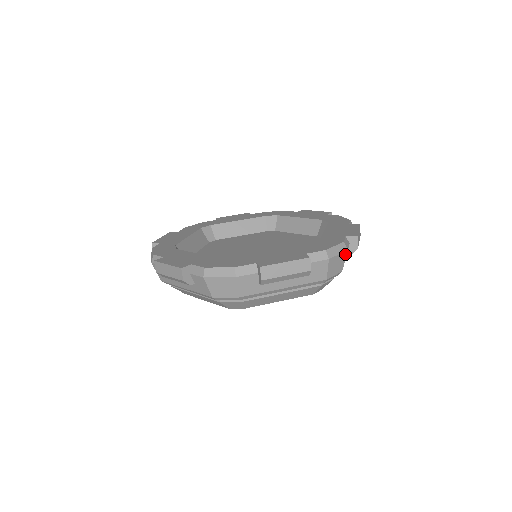
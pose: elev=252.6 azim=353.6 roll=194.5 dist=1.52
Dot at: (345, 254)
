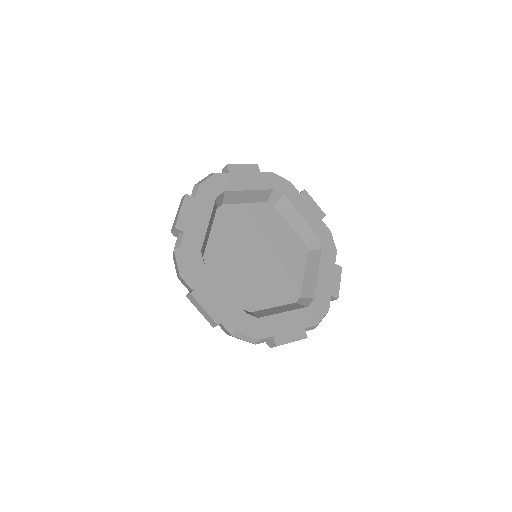
Dot at: occluded
